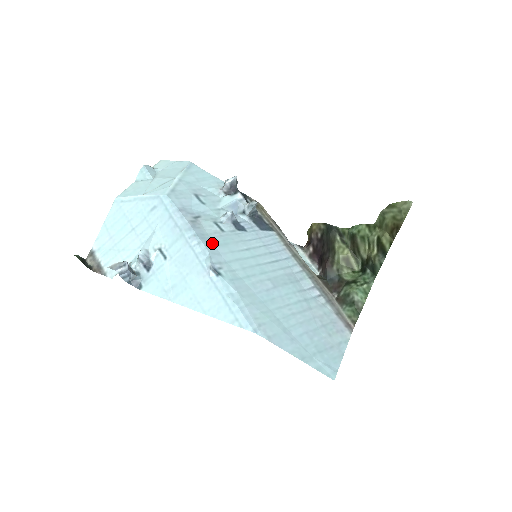
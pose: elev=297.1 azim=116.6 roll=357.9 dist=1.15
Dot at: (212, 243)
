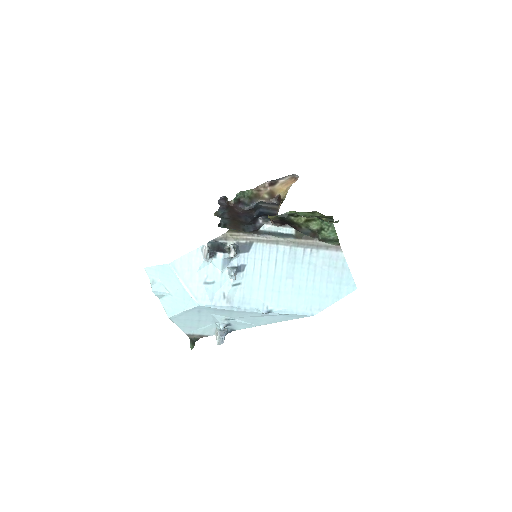
Dot at: (247, 299)
